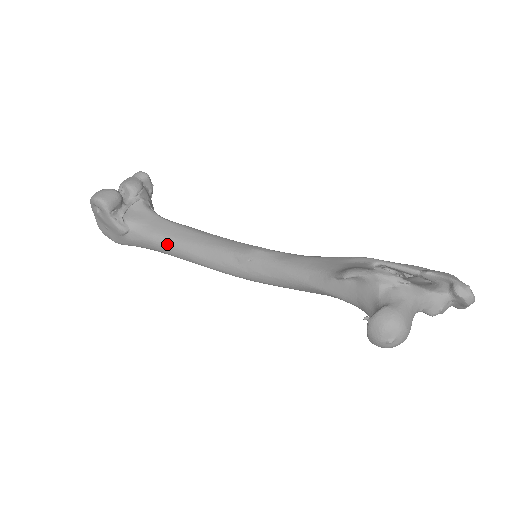
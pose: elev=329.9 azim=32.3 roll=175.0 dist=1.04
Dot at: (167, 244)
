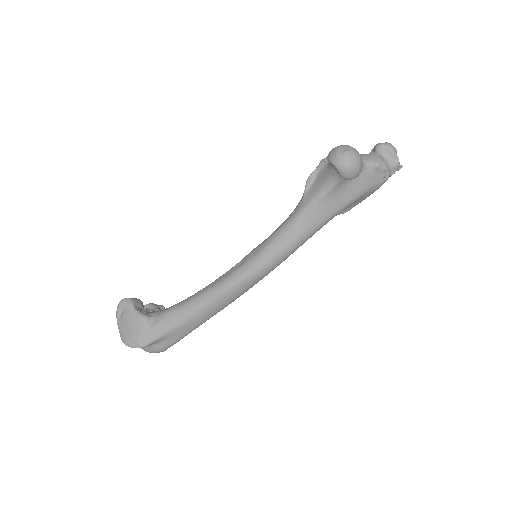
Dot at: (185, 303)
